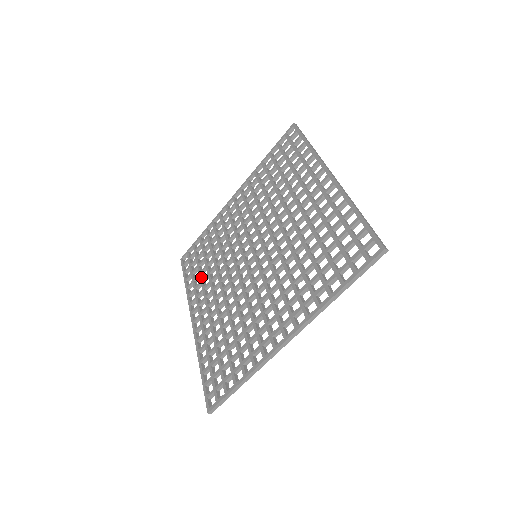
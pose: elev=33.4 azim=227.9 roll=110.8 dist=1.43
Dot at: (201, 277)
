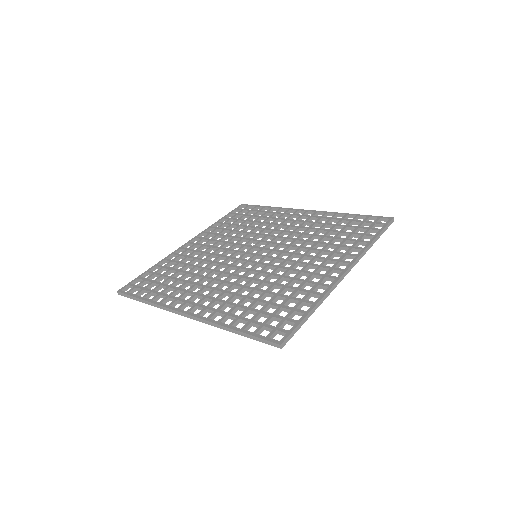
Dot at: occluded
